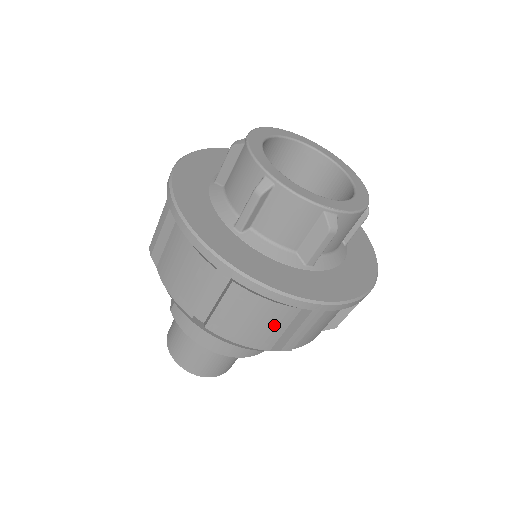
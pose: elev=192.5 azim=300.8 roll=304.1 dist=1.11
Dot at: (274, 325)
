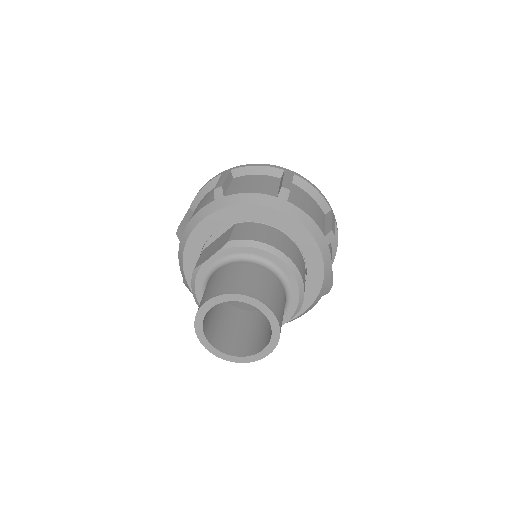
Dot at: (319, 215)
